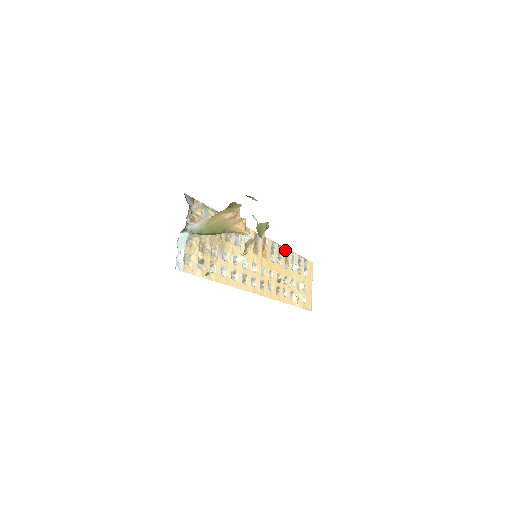
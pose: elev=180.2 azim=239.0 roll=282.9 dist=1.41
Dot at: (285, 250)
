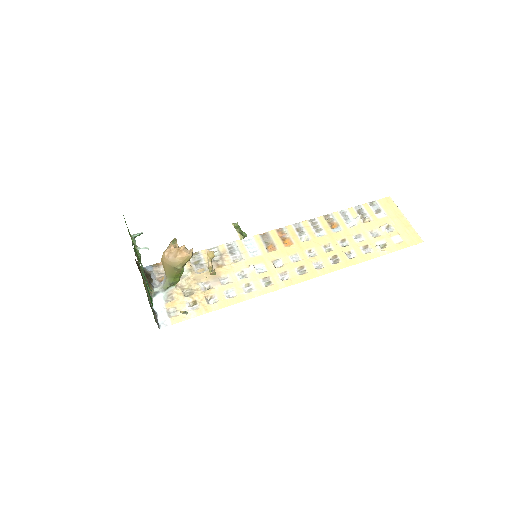
Dot at: (325, 218)
